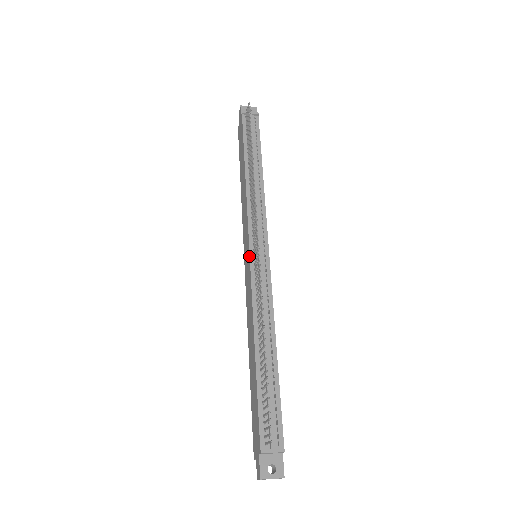
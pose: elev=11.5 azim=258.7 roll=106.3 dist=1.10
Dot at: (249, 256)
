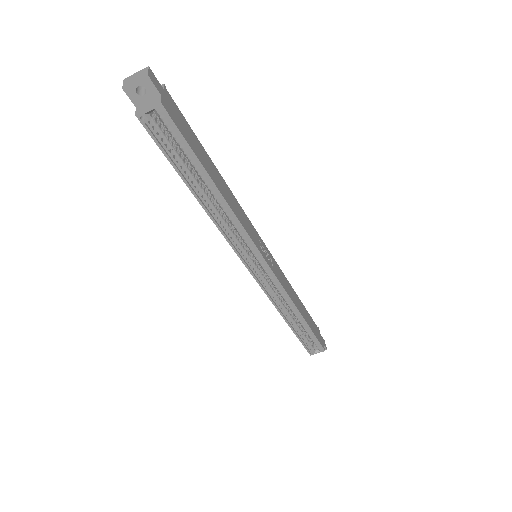
Dot at: occluded
